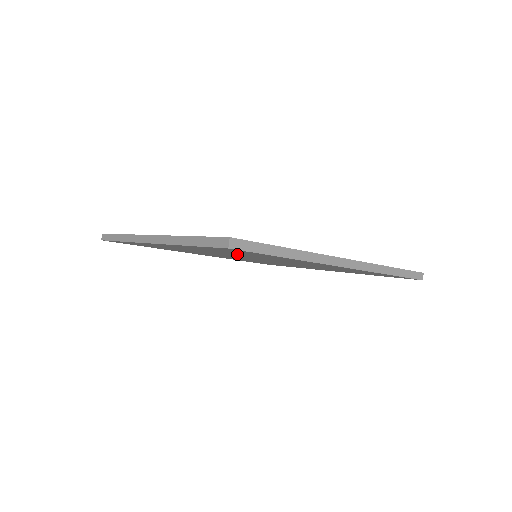
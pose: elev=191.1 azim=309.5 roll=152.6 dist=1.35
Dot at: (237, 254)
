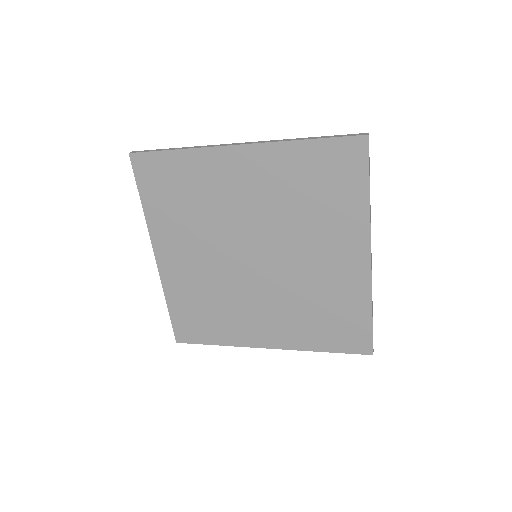
Dot at: (298, 200)
